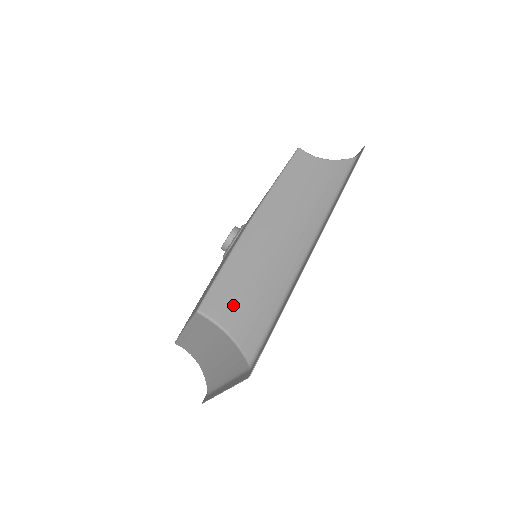
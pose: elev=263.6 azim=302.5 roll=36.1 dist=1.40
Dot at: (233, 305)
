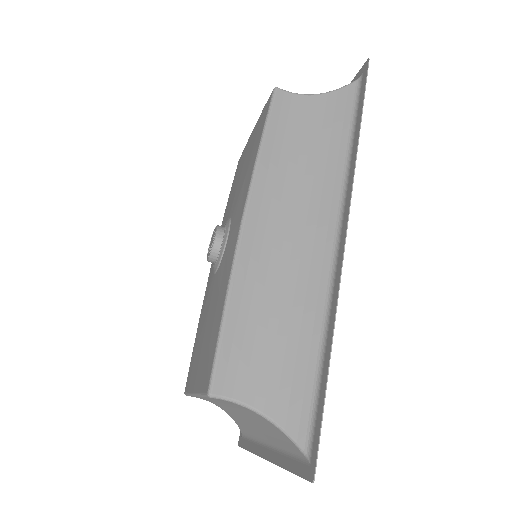
Dot at: (255, 367)
